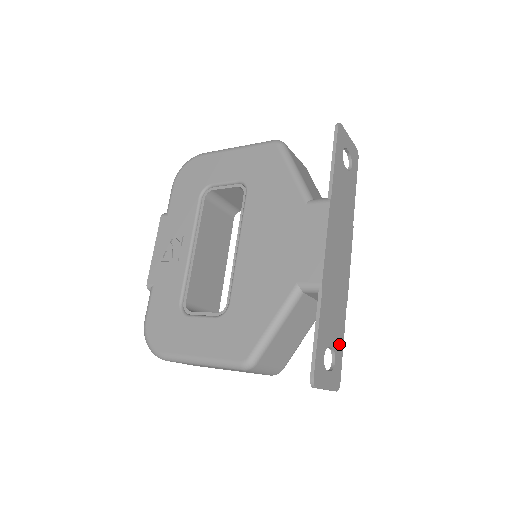
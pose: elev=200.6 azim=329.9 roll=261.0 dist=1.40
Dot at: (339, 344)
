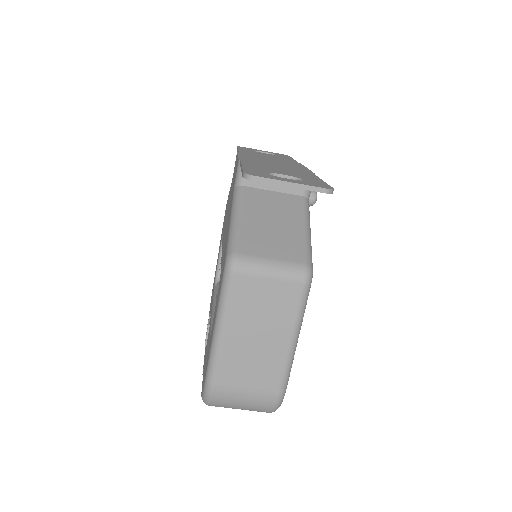
Dot at: occluded
